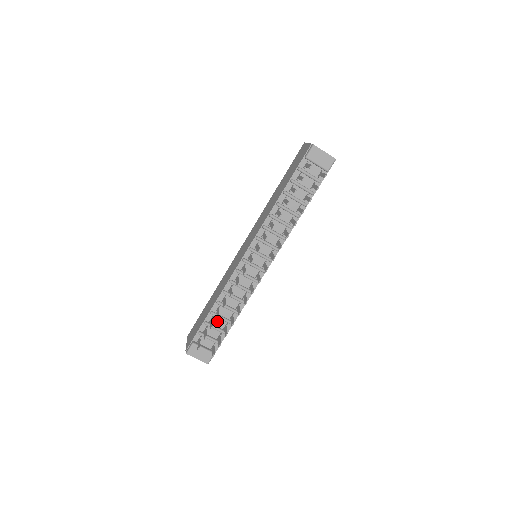
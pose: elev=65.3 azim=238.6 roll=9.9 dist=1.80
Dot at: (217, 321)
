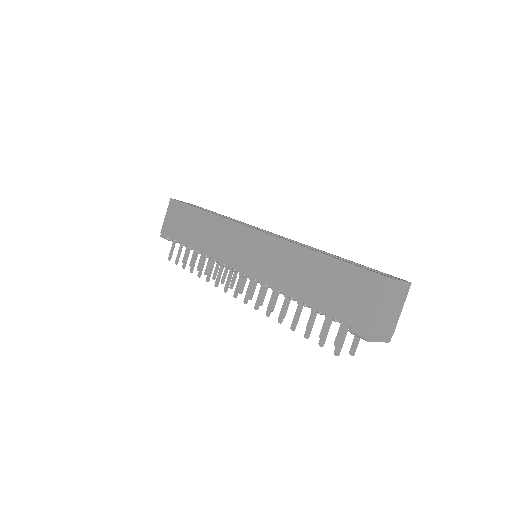
Dot at: occluded
